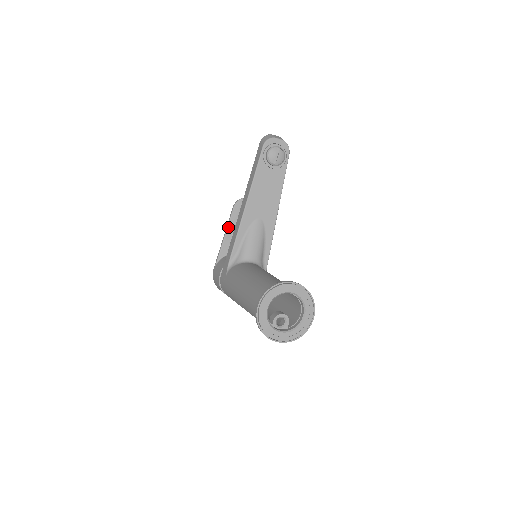
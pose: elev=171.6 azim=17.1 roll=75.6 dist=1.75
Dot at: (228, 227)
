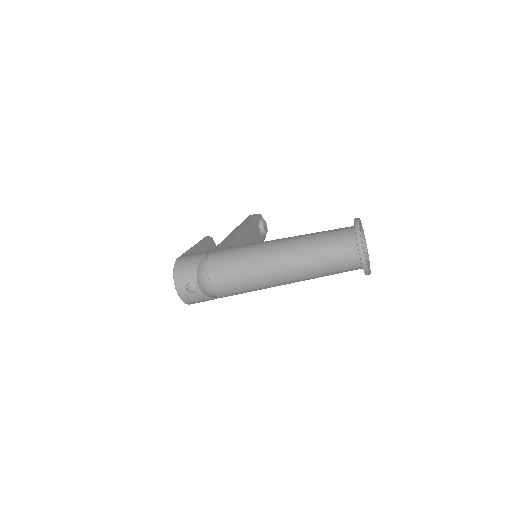
Dot at: (200, 243)
